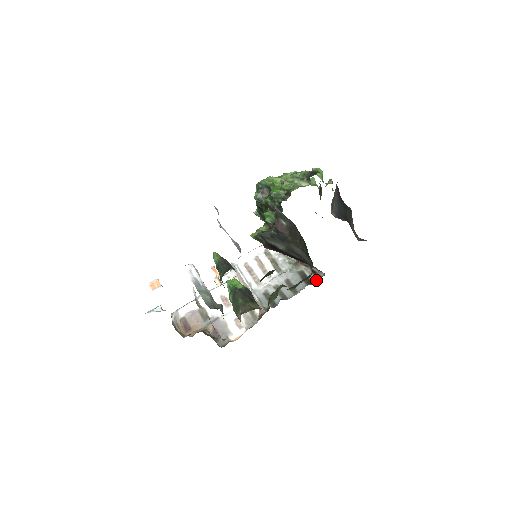
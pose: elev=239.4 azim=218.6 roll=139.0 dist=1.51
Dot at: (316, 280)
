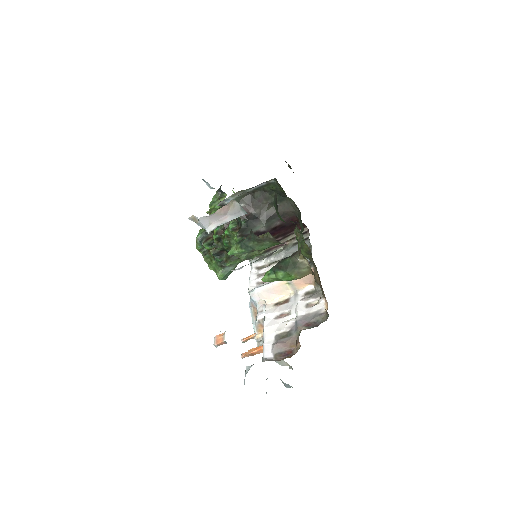
Dot at: (308, 234)
